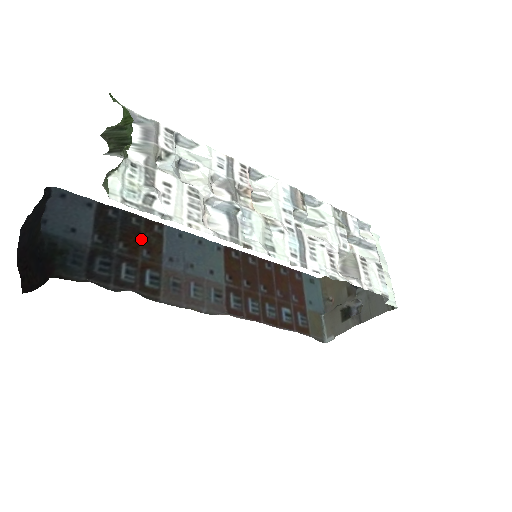
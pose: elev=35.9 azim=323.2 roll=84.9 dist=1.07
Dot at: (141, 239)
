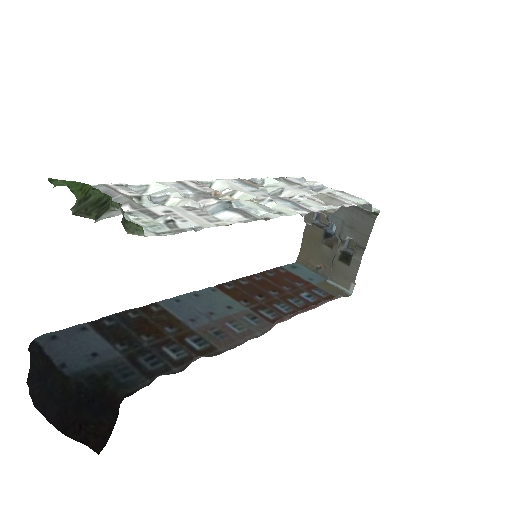
Dot at: (153, 323)
